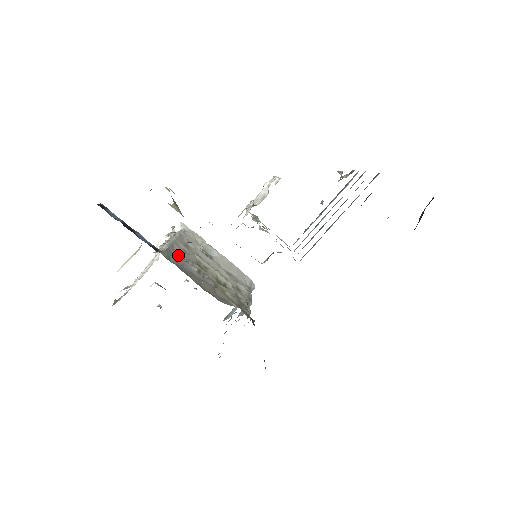
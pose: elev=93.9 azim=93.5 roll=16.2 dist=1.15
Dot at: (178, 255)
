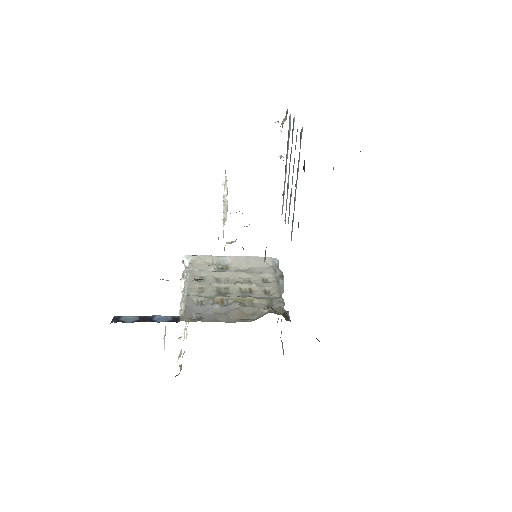
Dot at: (198, 301)
